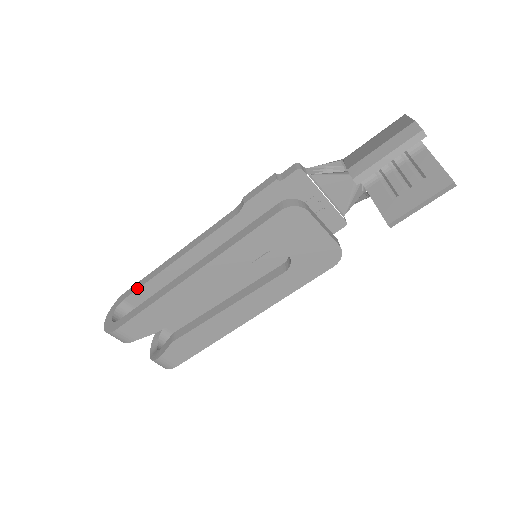
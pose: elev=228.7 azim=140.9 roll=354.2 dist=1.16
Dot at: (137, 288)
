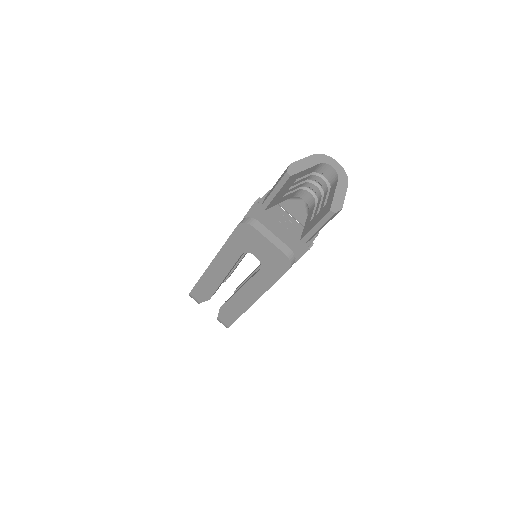
Dot at: occluded
